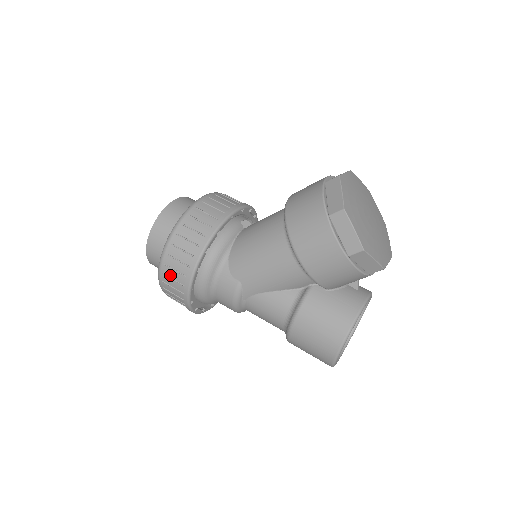
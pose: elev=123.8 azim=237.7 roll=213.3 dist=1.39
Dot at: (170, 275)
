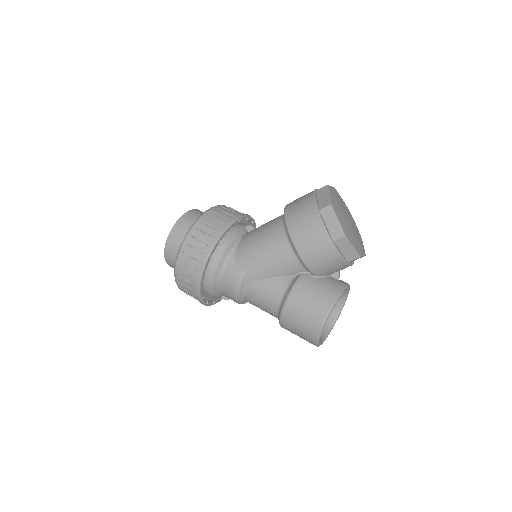
Dot at: (186, 262)
